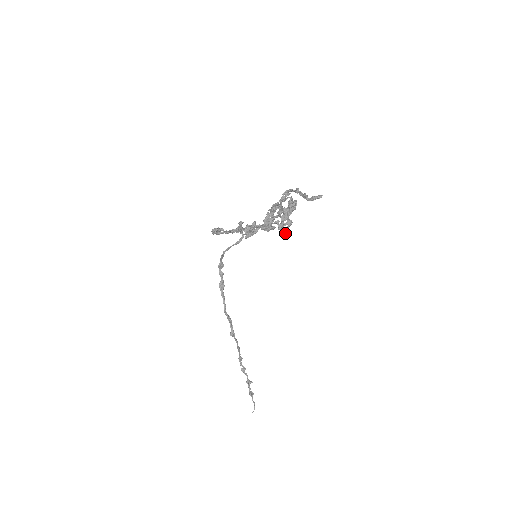
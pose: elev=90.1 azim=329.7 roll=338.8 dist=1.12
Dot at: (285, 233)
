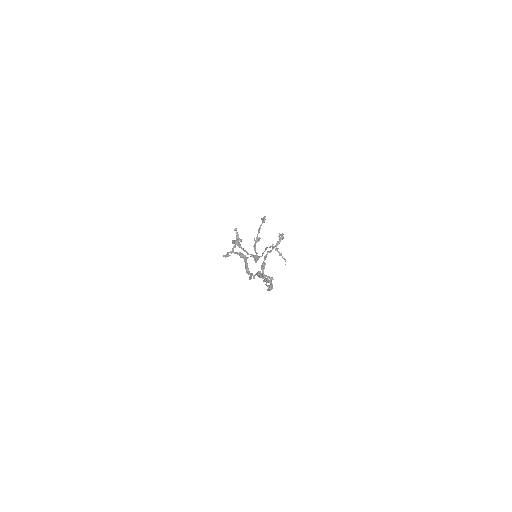
Dot at: occluded
